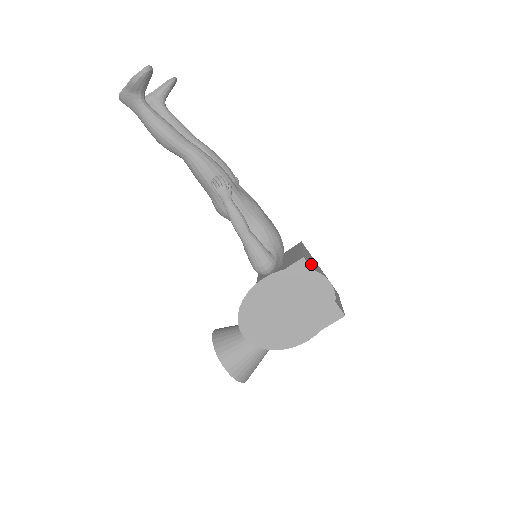
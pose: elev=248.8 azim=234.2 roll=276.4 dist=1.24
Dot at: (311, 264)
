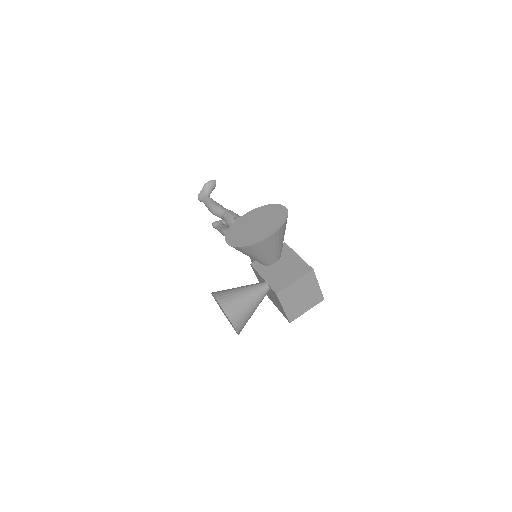
Dot at: occluded
